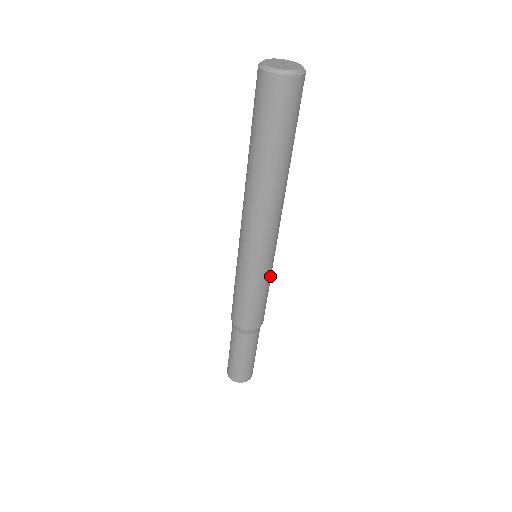
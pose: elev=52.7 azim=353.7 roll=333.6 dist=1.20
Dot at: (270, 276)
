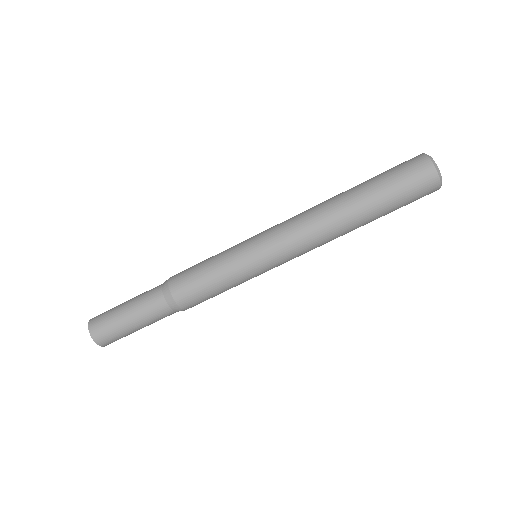
Dot at: occluded
